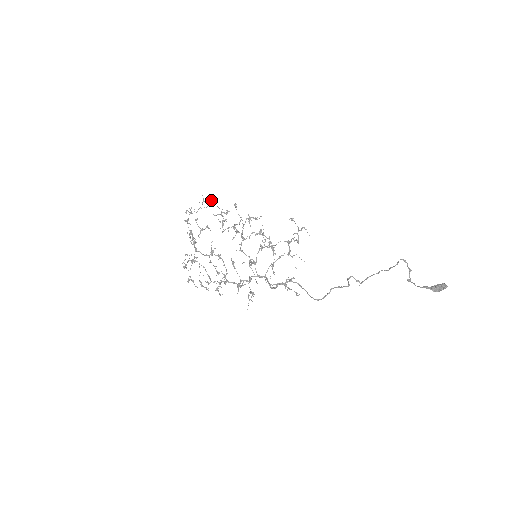
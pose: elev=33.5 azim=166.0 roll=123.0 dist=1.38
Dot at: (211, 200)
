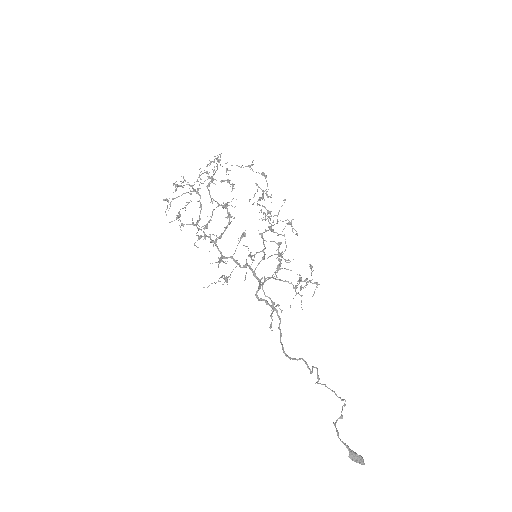
Dot at: occluded
